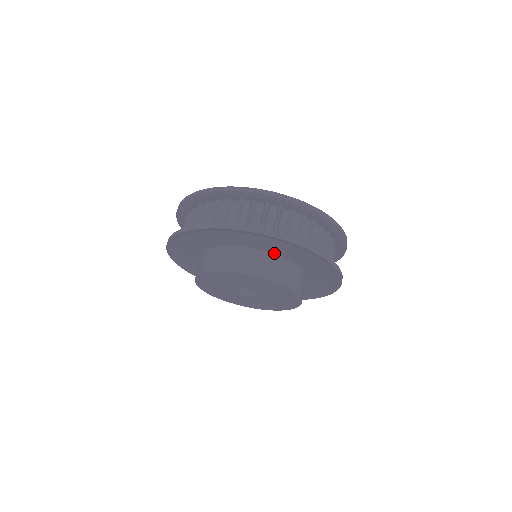
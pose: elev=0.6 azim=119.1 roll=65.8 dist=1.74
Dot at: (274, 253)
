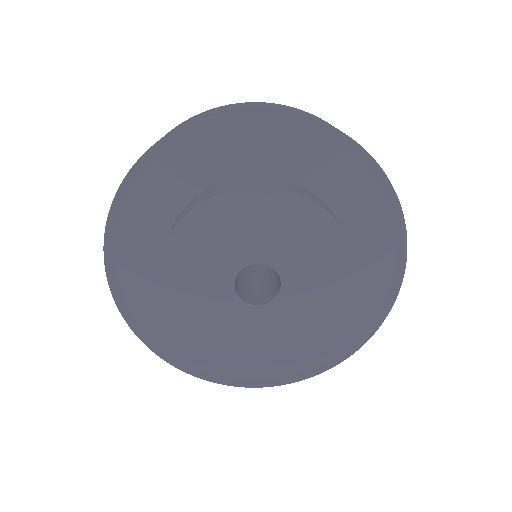
Dot at: (331, 209)
